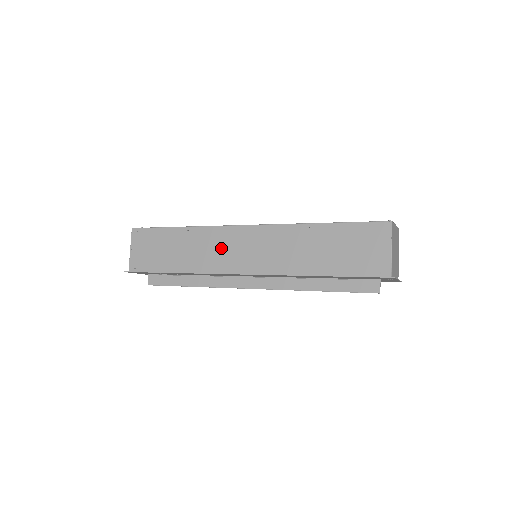
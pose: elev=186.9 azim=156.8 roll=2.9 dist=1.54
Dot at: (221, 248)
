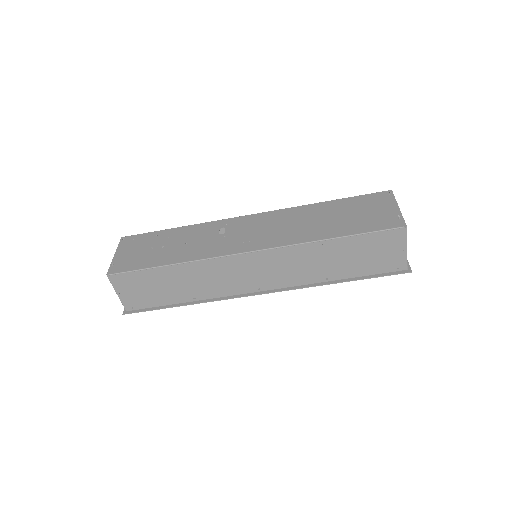
Dot at: (228, 276)
